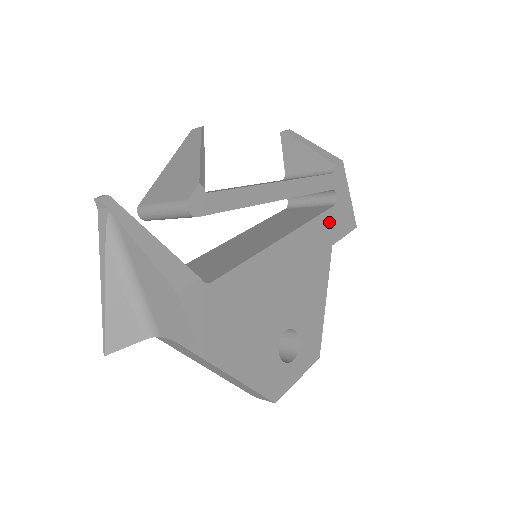
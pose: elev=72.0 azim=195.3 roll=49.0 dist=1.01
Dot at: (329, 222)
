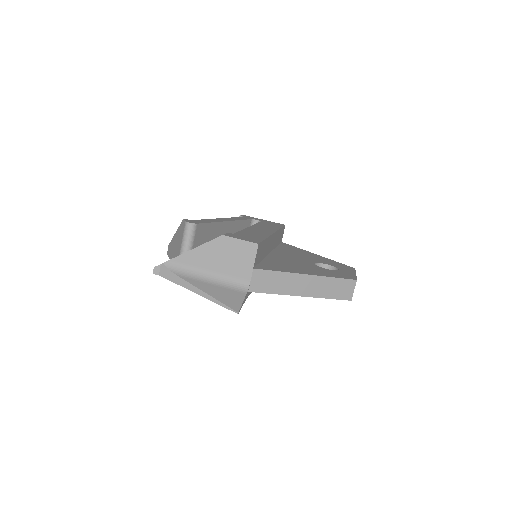
Dot at: (267, 224)
